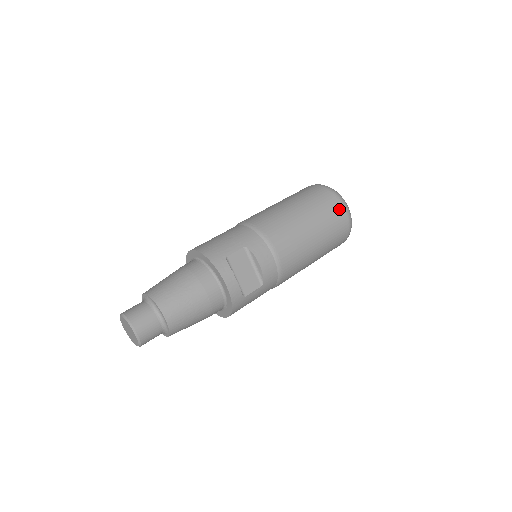
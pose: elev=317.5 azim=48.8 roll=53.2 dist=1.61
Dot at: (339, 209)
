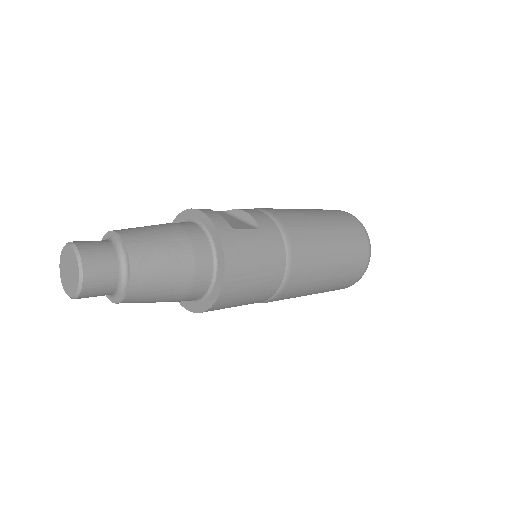
Dot at: (334, 210)
